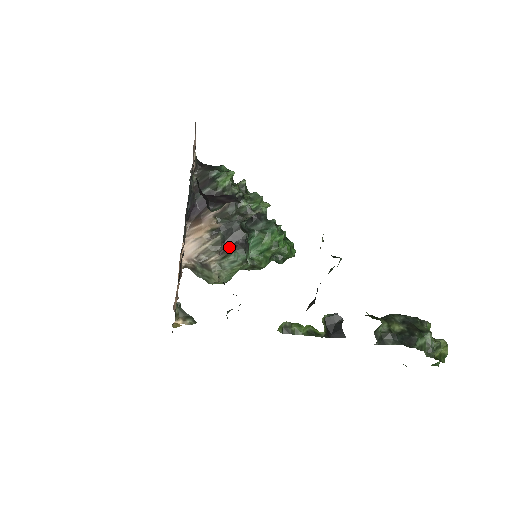
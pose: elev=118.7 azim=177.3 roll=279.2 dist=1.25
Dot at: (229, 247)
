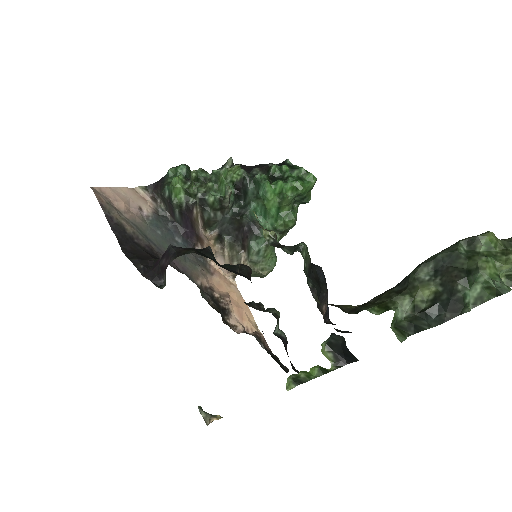
Dot at: (243, 241)
